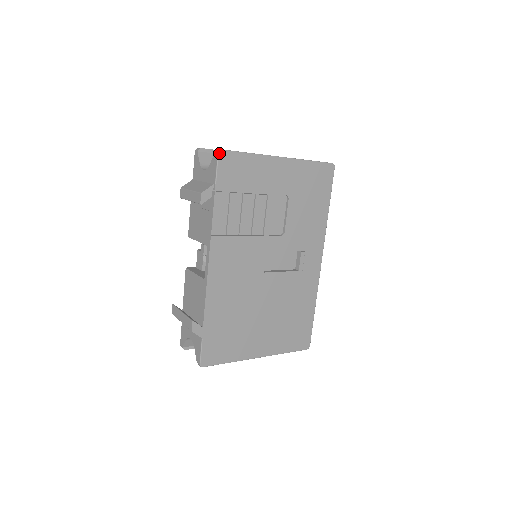
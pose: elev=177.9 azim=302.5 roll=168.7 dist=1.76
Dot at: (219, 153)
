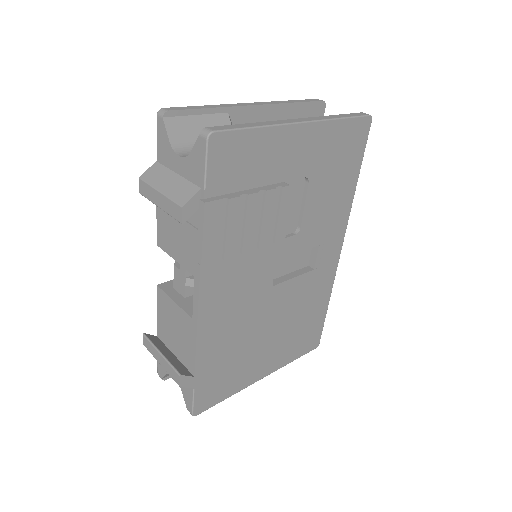
Dot at: (209, 138)
